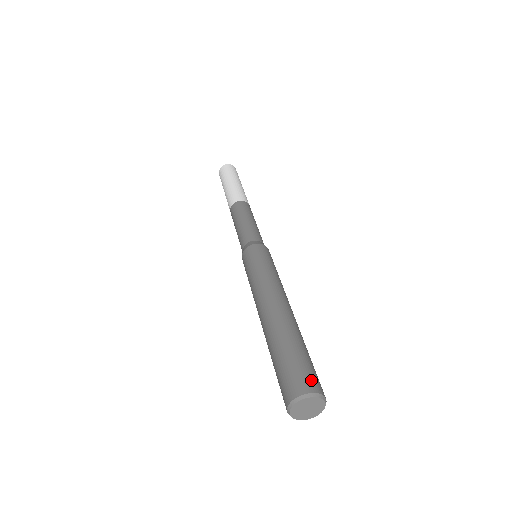
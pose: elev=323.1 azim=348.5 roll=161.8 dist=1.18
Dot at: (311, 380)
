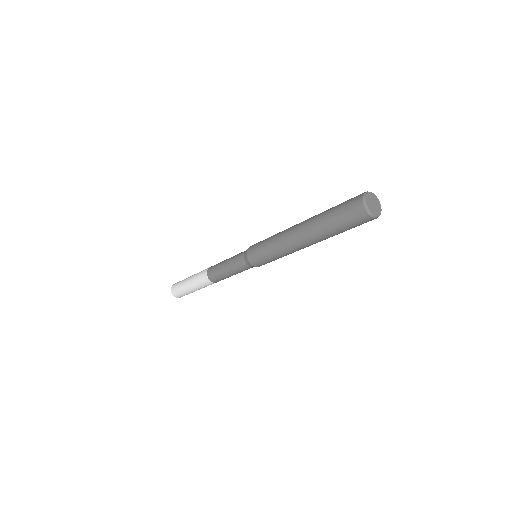
Dot at: occluded
